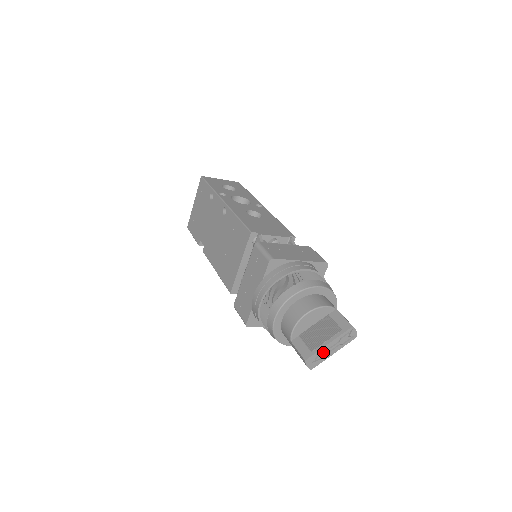
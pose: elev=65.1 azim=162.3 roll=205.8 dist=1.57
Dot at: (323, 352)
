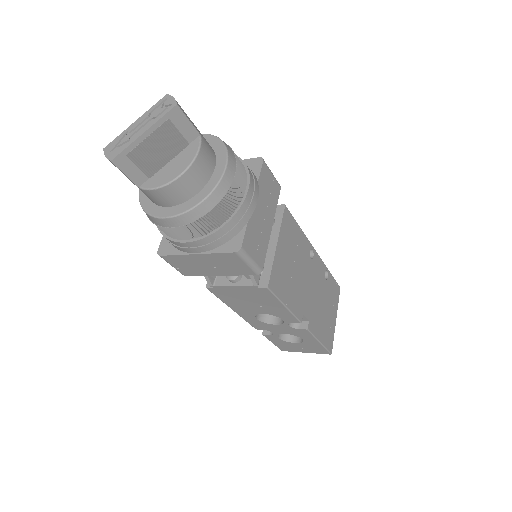
Dot at: (130, 136)
